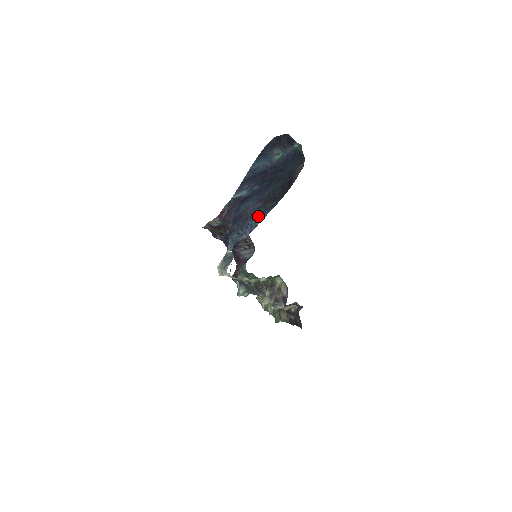
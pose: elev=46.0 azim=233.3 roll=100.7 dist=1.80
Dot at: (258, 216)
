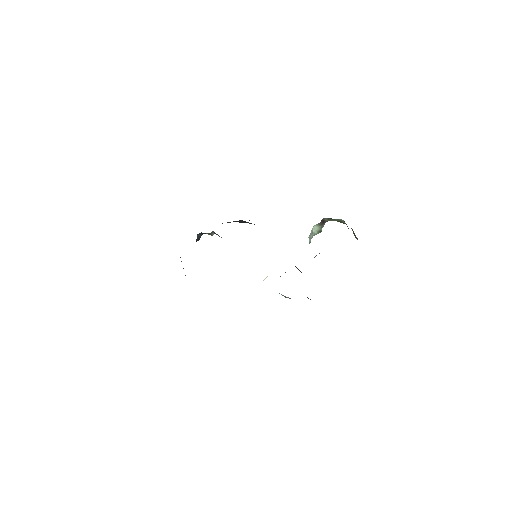
Dot at: occluded
